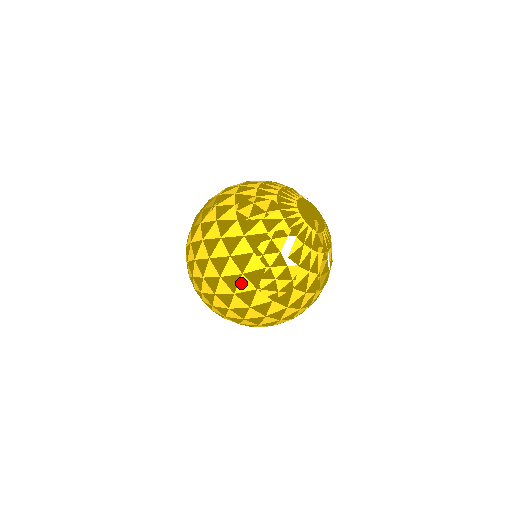
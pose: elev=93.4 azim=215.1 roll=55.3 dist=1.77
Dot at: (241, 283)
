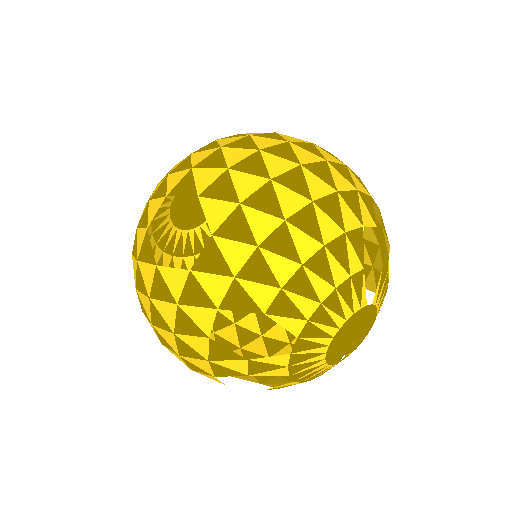
Dot at: occluded
